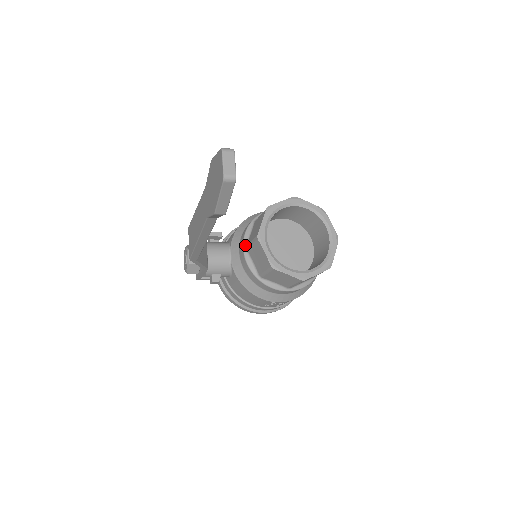
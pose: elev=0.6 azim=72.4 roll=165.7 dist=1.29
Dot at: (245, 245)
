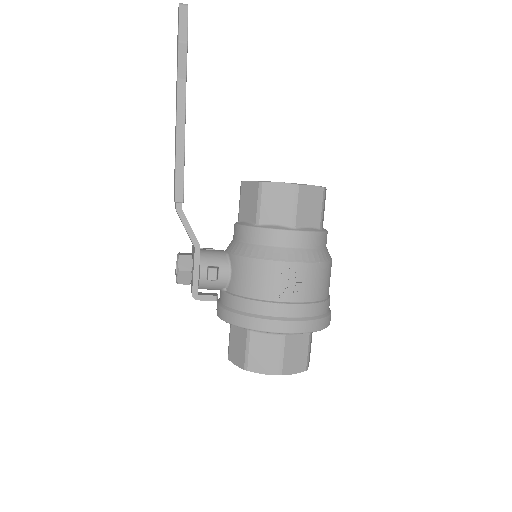
Dot at: (236, 222)
